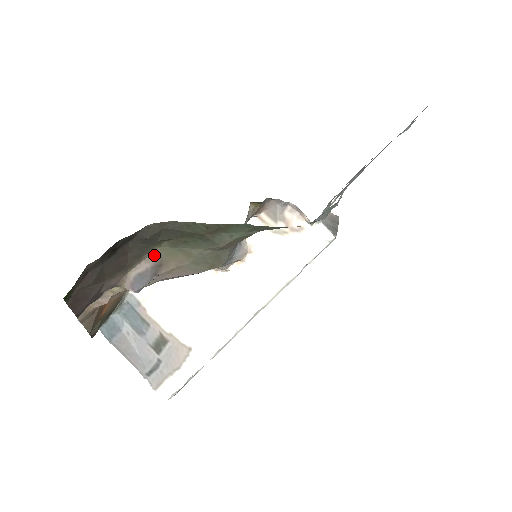
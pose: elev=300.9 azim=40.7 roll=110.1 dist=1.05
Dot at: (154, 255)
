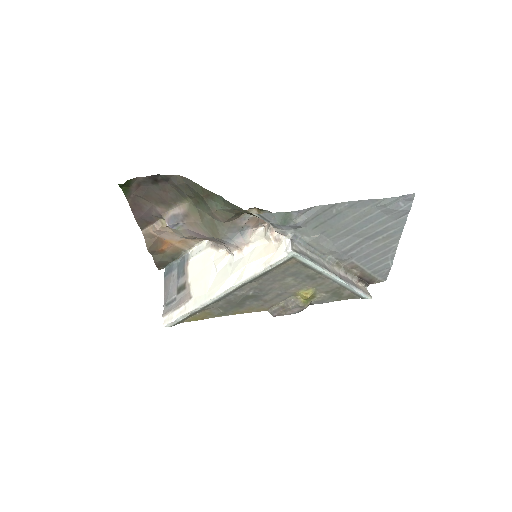
Dot at: (184, 206)
